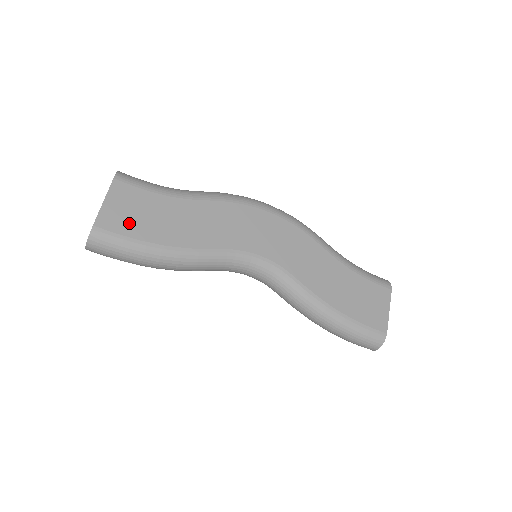
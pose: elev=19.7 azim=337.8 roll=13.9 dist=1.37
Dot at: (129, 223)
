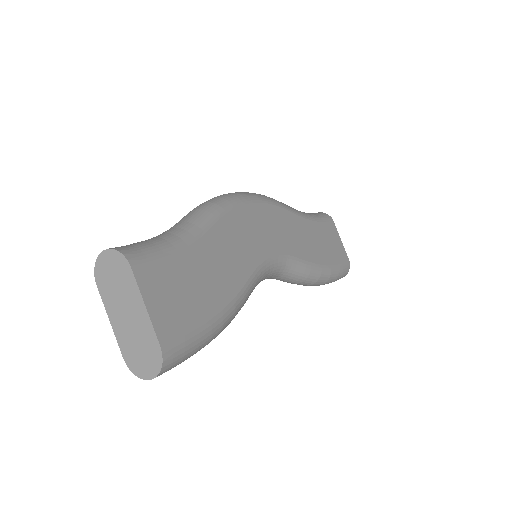
Dot at: (184, 312)
